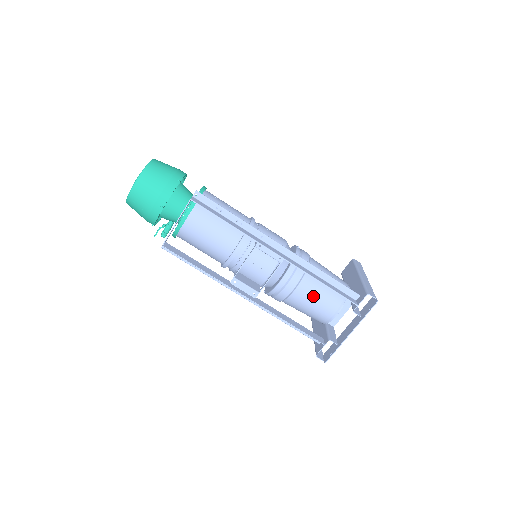
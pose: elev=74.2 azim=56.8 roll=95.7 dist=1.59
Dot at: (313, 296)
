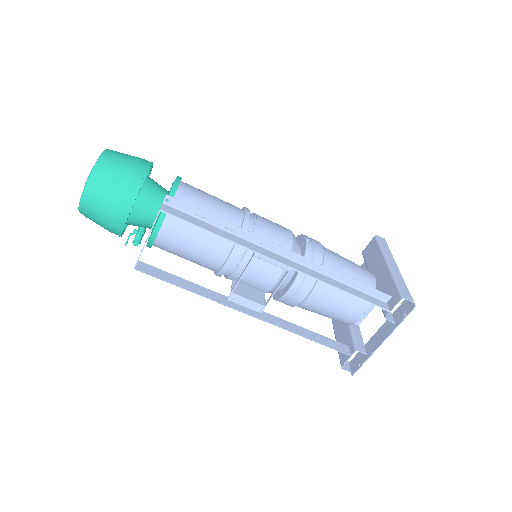
Dot at: (332, 300)
